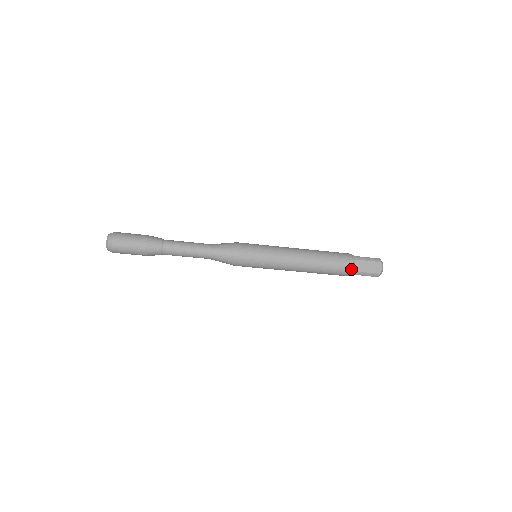
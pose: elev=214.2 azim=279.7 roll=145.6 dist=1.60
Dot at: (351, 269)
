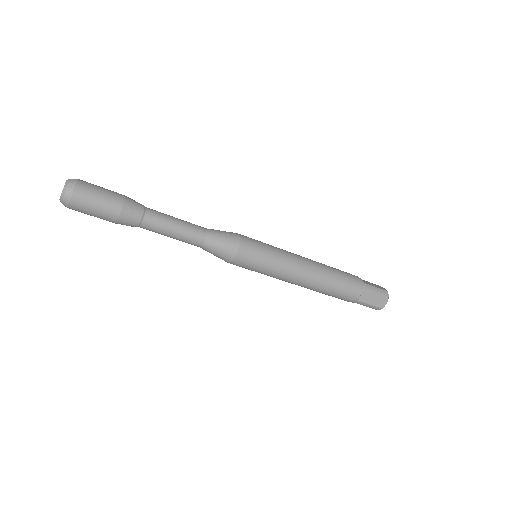
Dot at: (356, 298)
